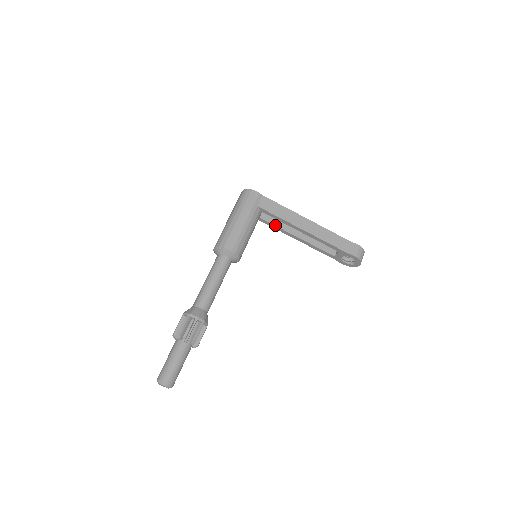
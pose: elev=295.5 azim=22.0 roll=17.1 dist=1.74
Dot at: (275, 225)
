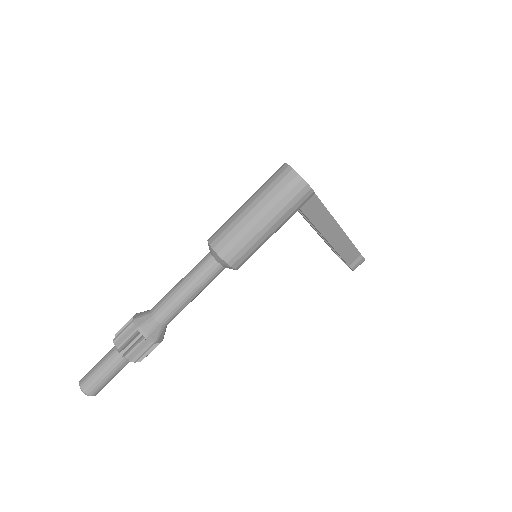
Dot at: (299, 210)
